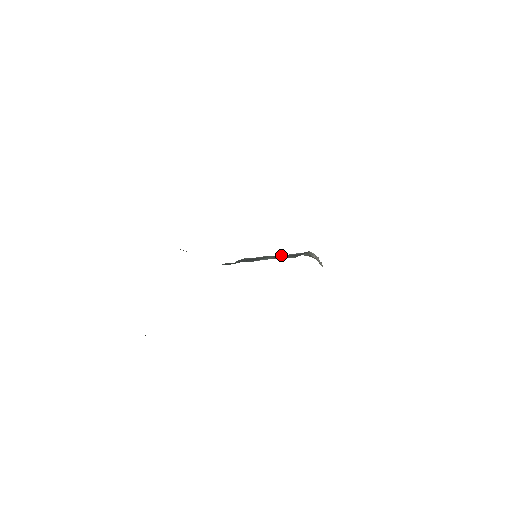
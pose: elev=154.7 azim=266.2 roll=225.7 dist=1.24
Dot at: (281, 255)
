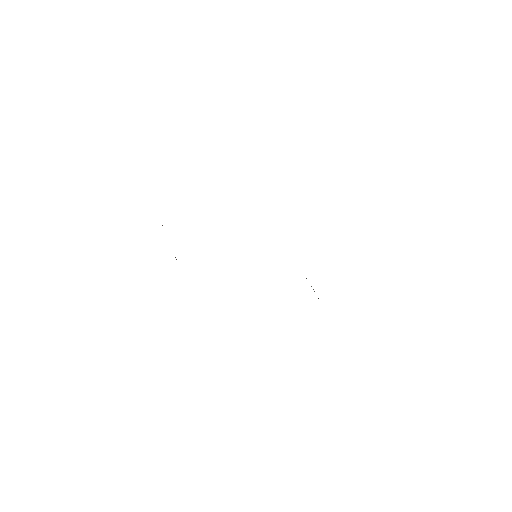
Dot at: occluded
